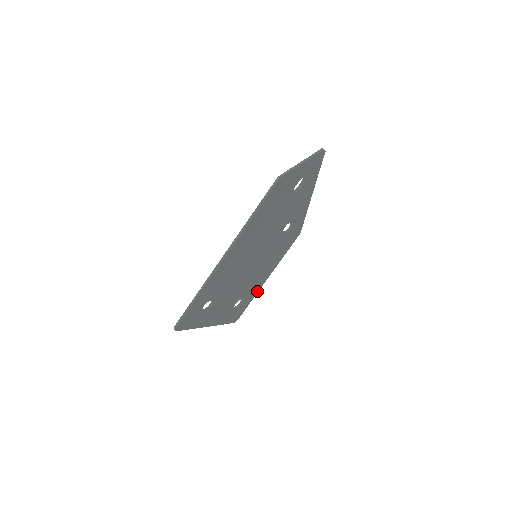
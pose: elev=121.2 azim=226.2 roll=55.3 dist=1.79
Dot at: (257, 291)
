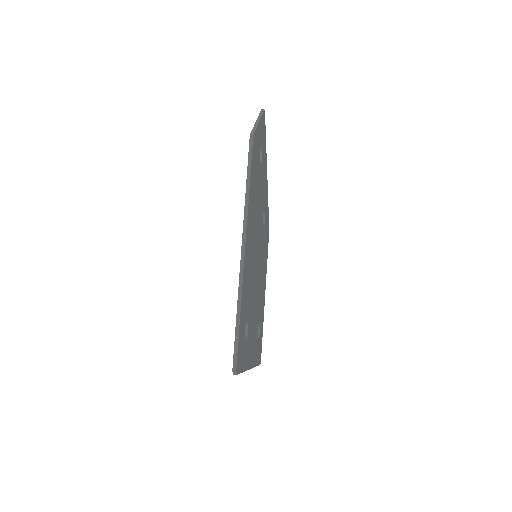
Dot at: (263, 314)
